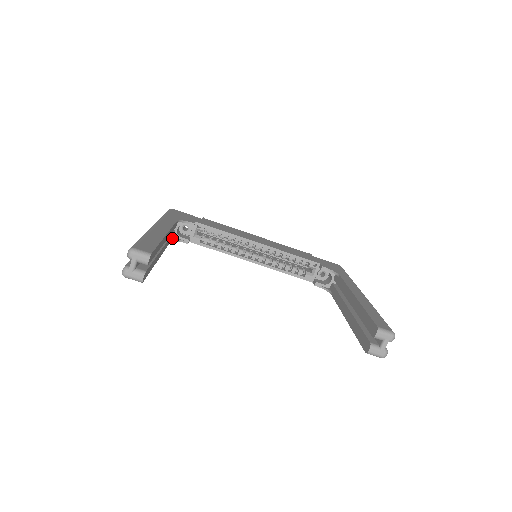
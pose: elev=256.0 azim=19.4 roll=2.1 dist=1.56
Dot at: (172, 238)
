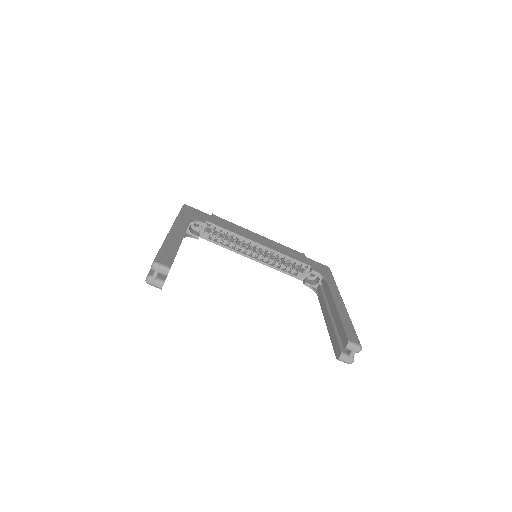
Dot at: (185, 234)
